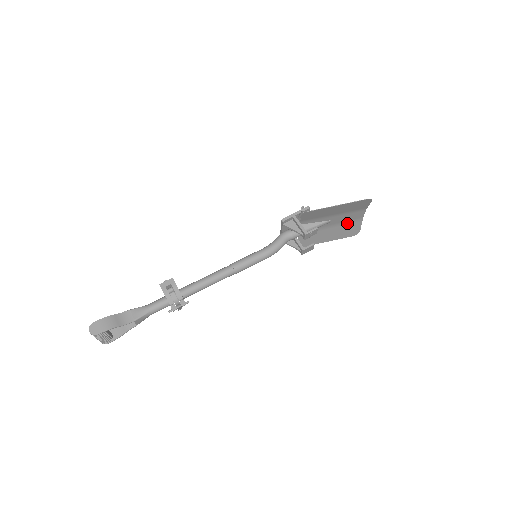
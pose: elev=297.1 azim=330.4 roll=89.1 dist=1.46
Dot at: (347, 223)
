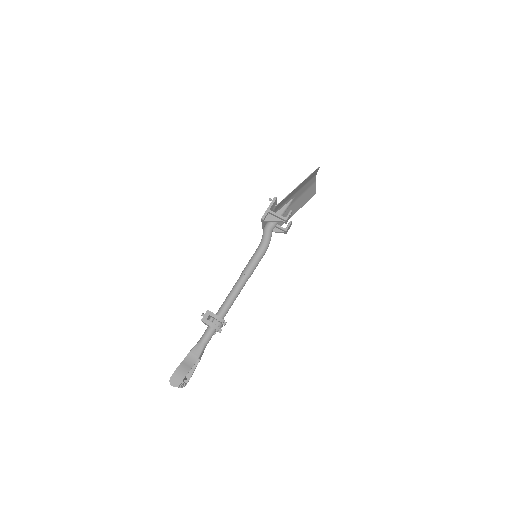
Dot at: (306, 191)
